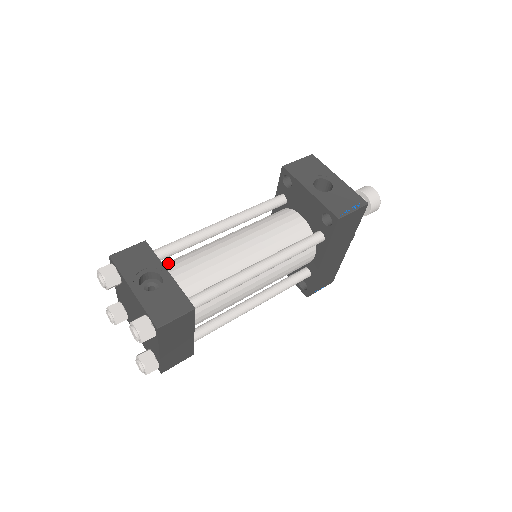
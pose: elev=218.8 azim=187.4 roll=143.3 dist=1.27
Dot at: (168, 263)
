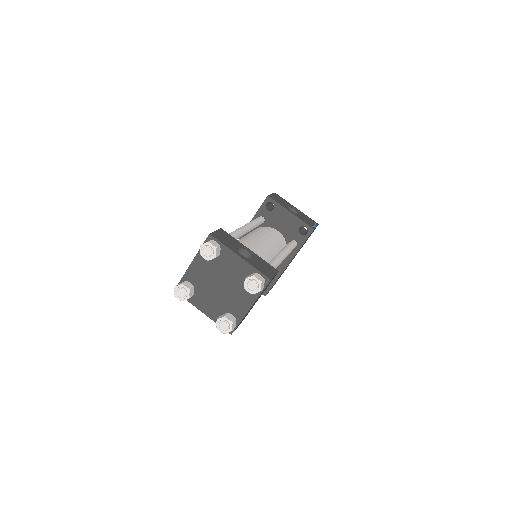
Dot at: occluded
